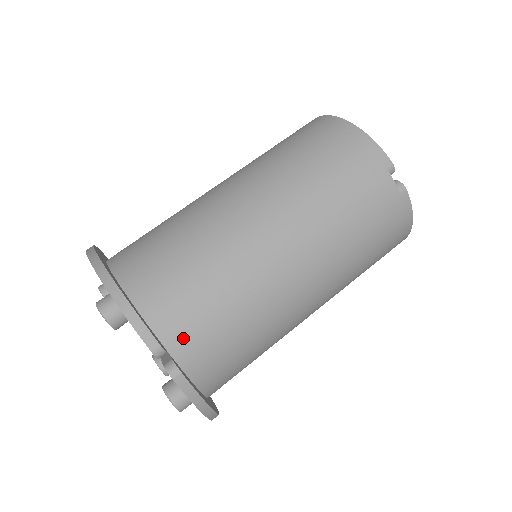
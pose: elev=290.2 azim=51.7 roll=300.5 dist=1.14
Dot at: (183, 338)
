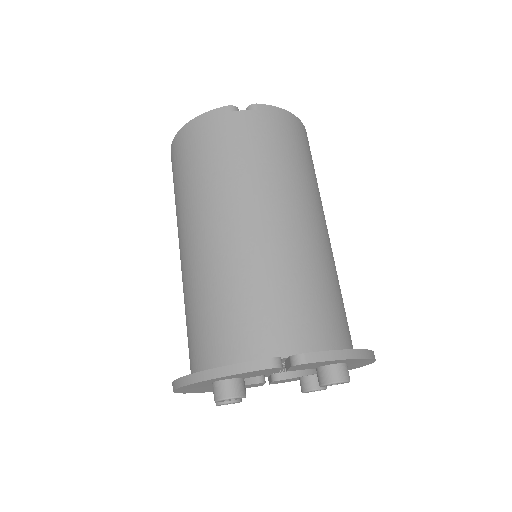
Dot at: (278, 340)
